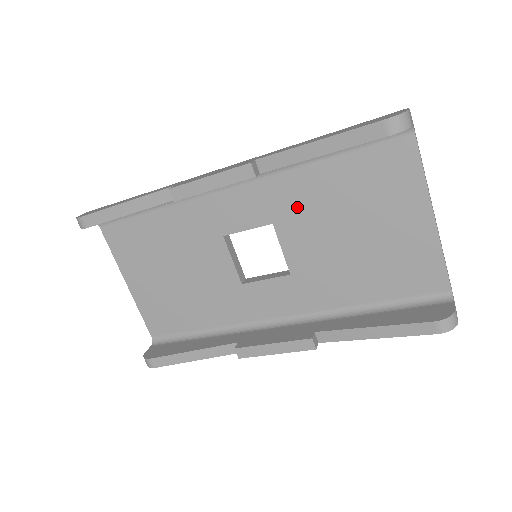
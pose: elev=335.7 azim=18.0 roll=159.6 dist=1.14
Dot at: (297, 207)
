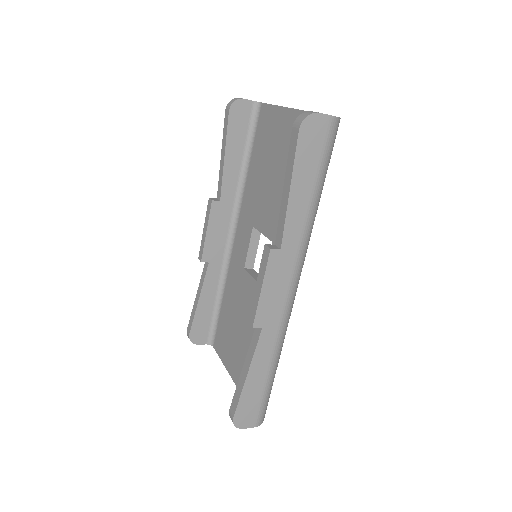
Dot at: (254, 202)
